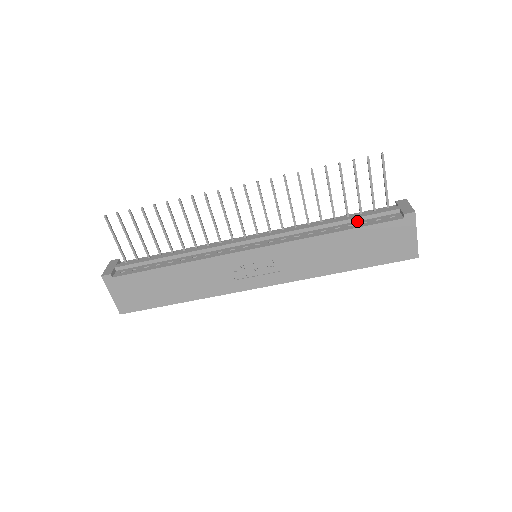
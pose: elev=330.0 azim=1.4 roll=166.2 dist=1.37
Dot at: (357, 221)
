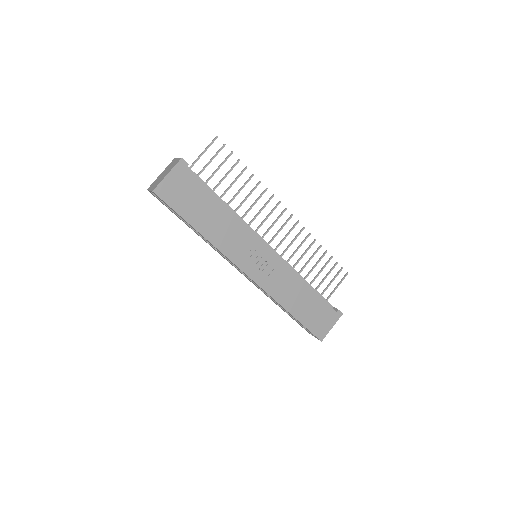
Dot at: occluded
